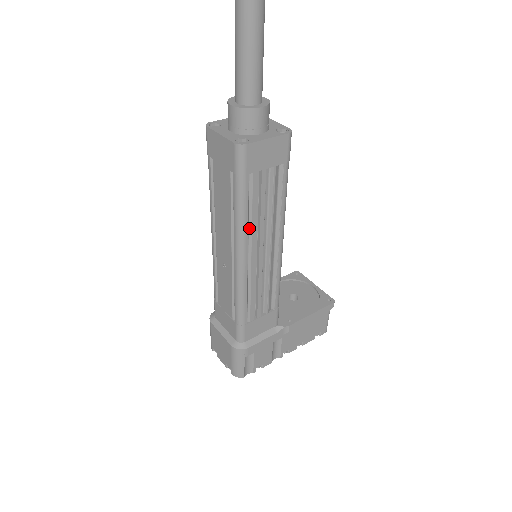
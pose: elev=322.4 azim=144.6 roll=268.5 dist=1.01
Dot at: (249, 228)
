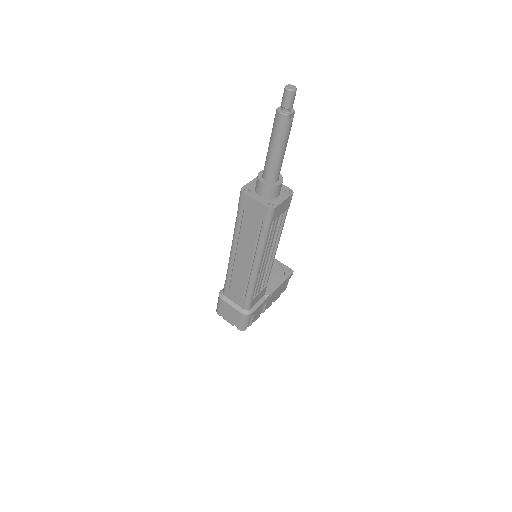
Dot at: (265, 248)
